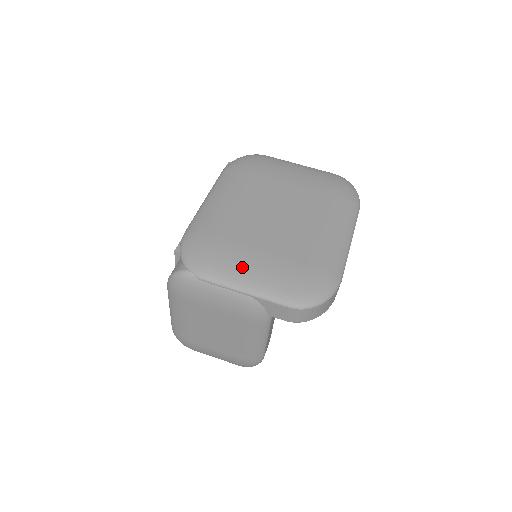
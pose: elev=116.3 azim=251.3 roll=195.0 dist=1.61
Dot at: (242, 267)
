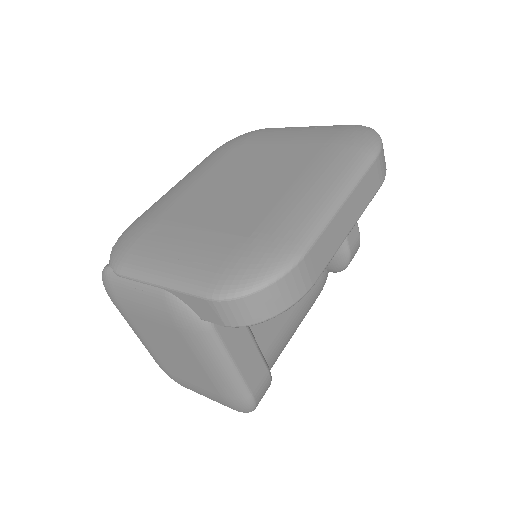
Dot at: (164, 252)
